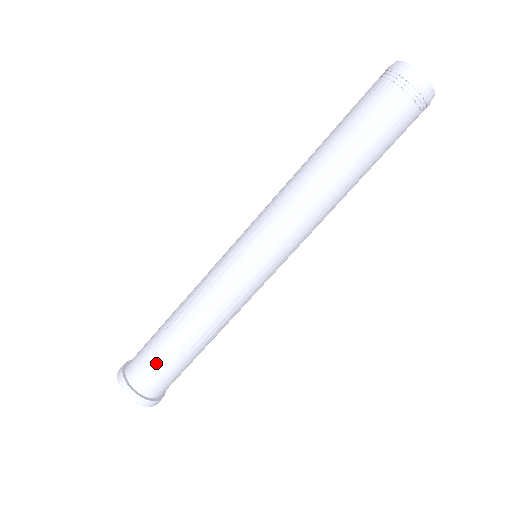
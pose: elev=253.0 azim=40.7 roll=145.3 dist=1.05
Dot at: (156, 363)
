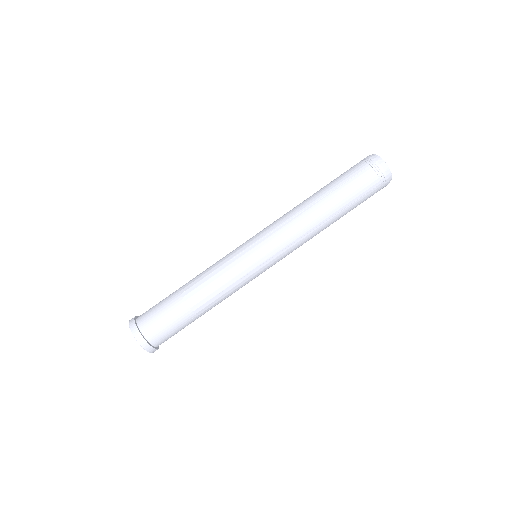
Dot at: (161, 310)
